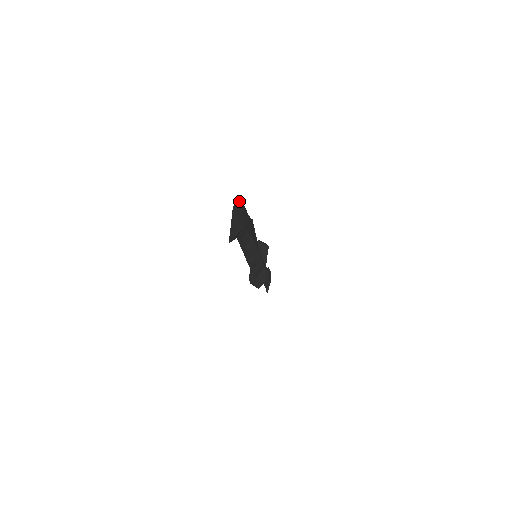
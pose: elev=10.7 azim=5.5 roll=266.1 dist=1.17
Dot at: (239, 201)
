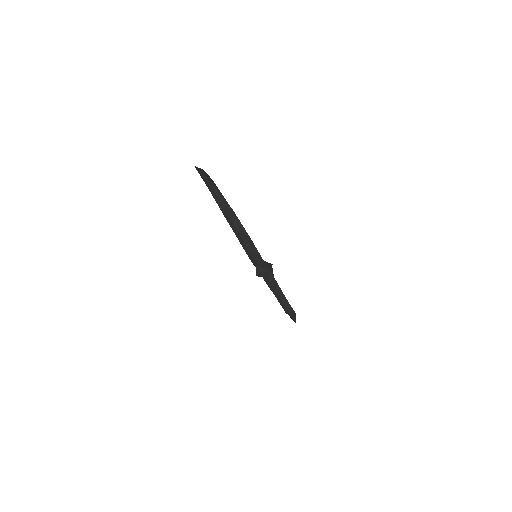
Dot at: occluded
